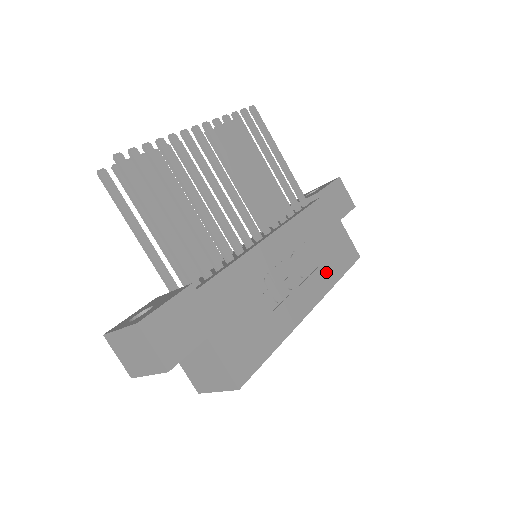
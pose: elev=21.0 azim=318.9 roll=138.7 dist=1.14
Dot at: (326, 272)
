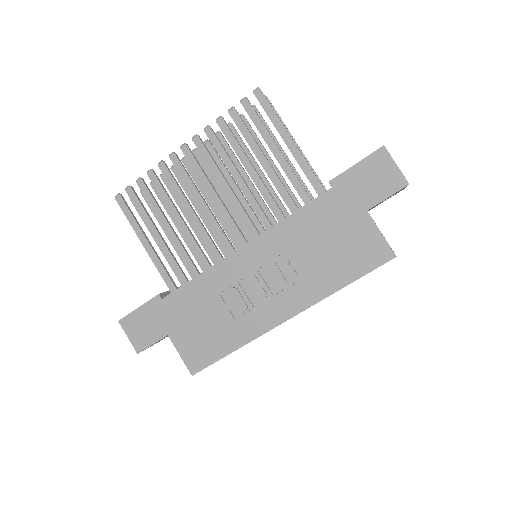
Dot at: (321, 279)
